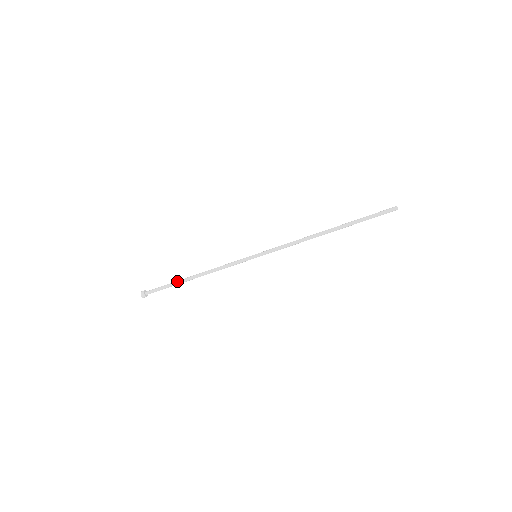
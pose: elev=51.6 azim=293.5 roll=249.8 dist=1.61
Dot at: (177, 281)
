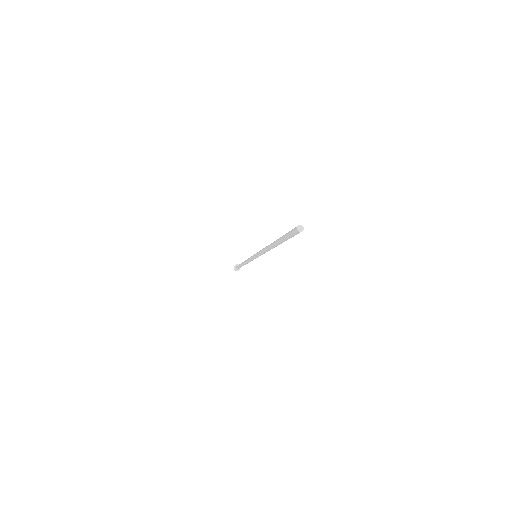
Dot at: (240, 264)
